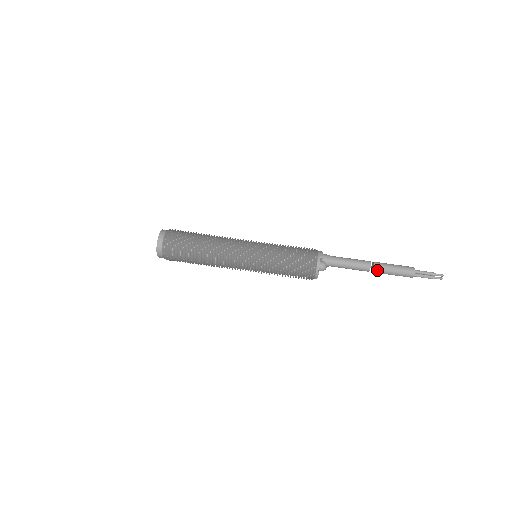
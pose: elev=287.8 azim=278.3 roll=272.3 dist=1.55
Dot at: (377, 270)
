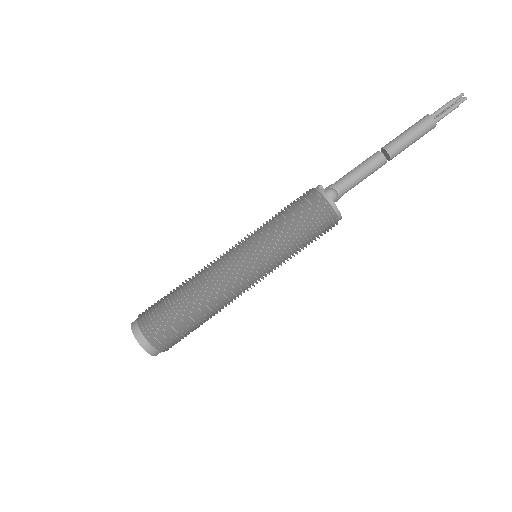
Dot at: (392, 149)
